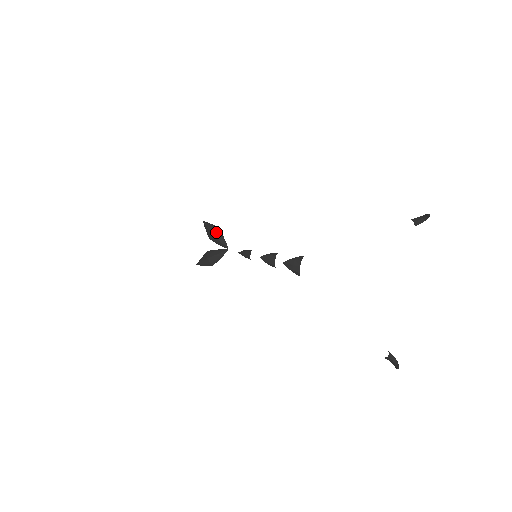
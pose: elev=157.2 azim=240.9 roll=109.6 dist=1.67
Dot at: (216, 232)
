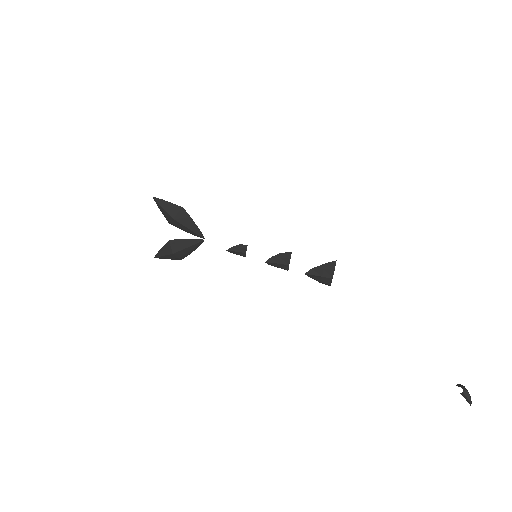
Dot at: (180, 216)
